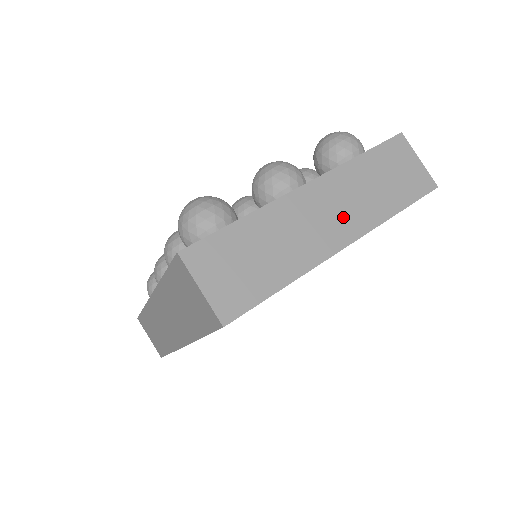
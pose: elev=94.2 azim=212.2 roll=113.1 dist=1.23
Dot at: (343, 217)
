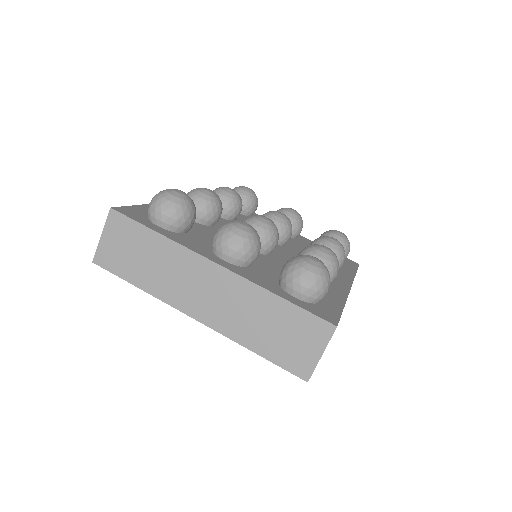
Dot at: (214, 306)
